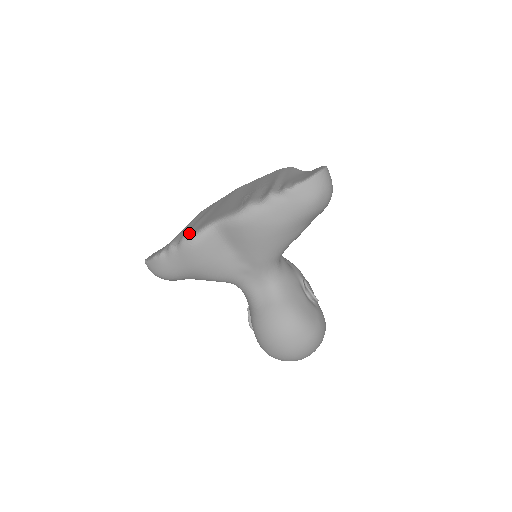
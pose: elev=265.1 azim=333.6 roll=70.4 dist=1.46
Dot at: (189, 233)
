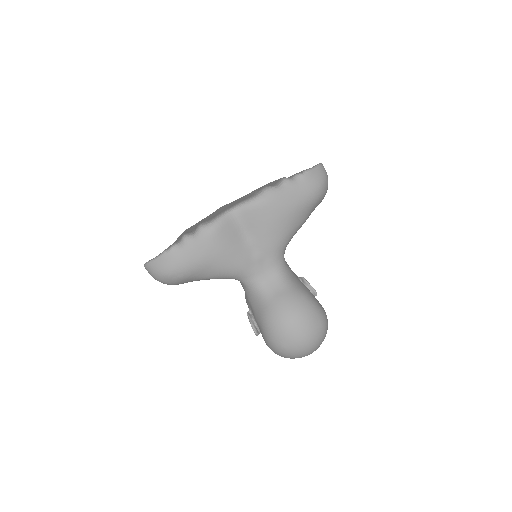
Dot at: (205, 222)
